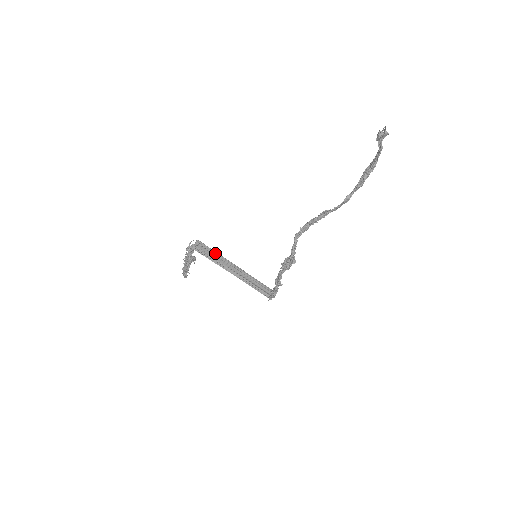
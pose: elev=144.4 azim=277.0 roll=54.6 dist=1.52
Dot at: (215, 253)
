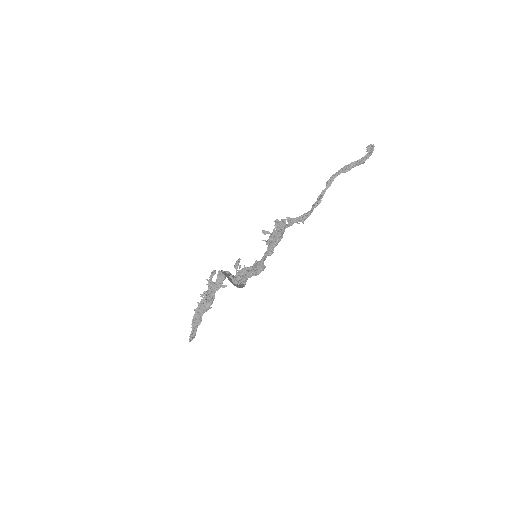
Dot at: occluded
